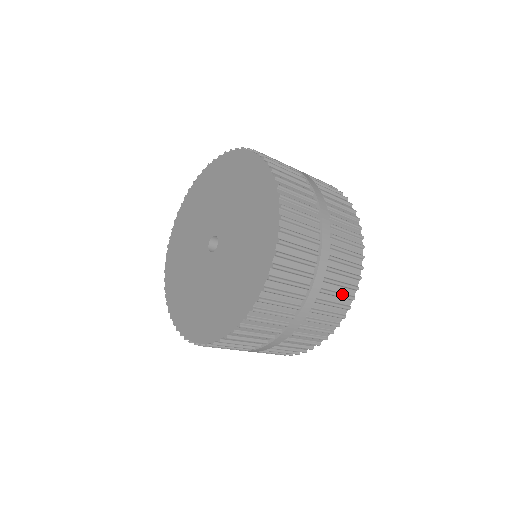
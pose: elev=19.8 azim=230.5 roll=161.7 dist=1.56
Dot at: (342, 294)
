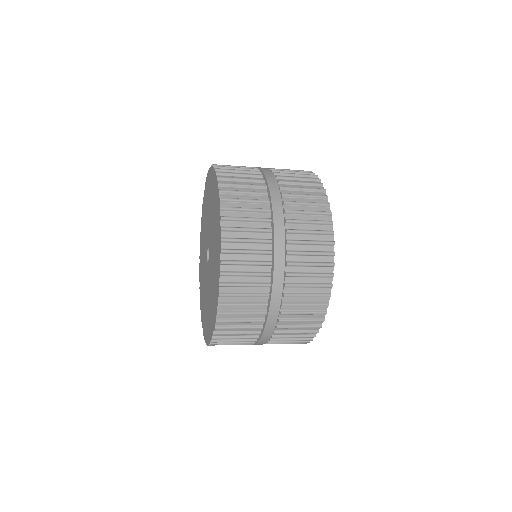
Dot at: (316, 252)
